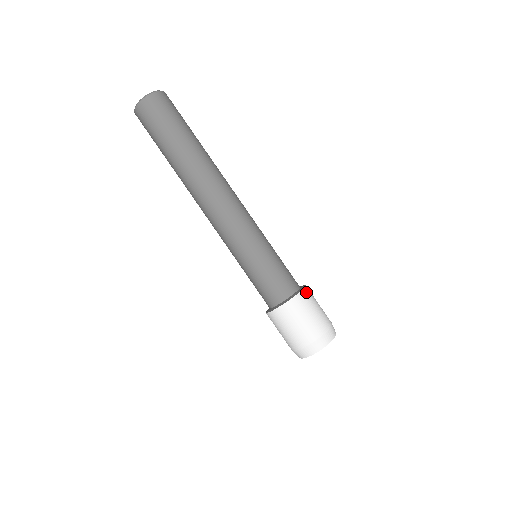
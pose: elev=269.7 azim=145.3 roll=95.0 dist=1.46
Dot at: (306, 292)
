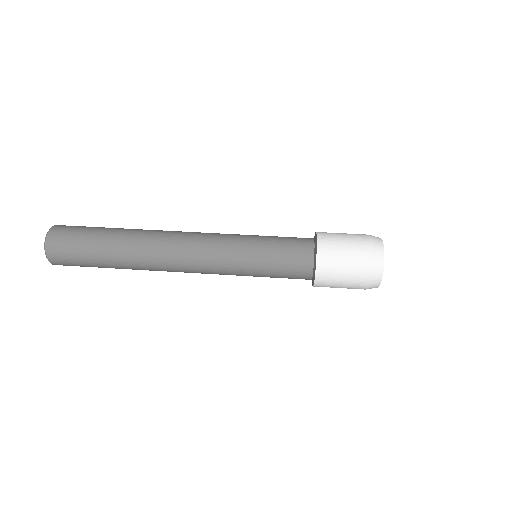
Dot at: occluded
